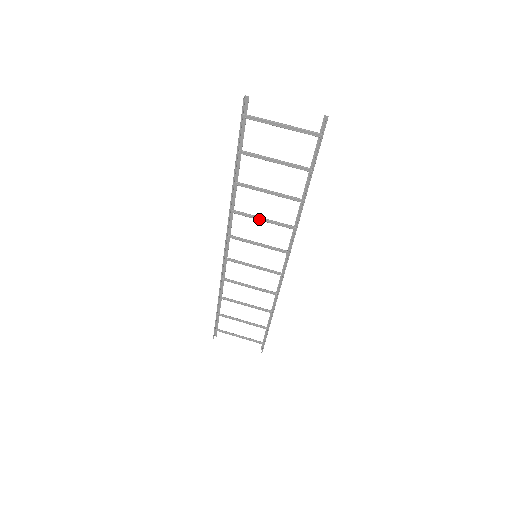
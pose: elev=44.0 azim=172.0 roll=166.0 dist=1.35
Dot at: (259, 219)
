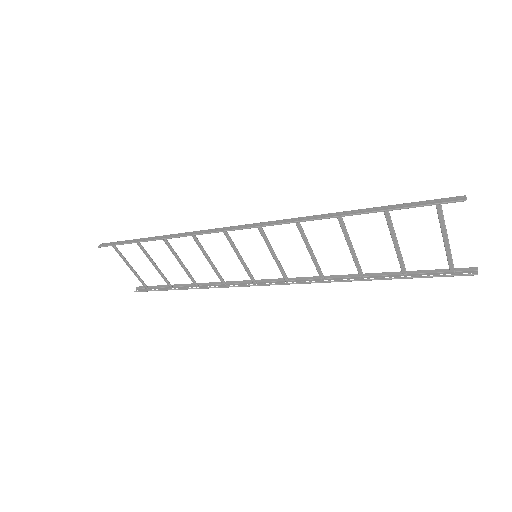
Dot at: (307, 246)
